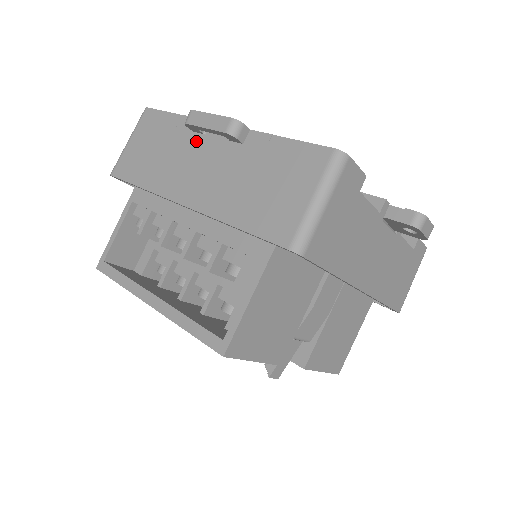
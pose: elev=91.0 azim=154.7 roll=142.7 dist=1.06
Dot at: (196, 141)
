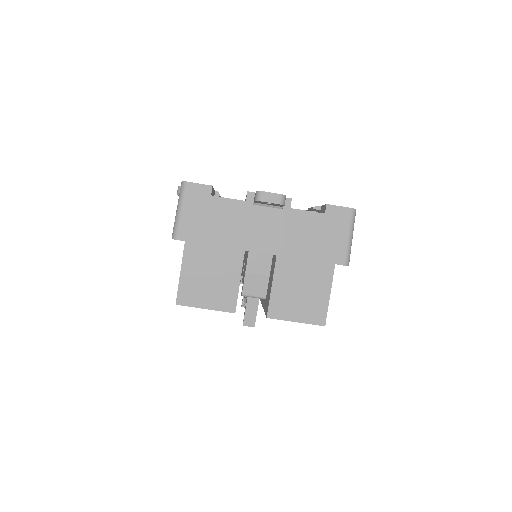
Dot at: occluded
